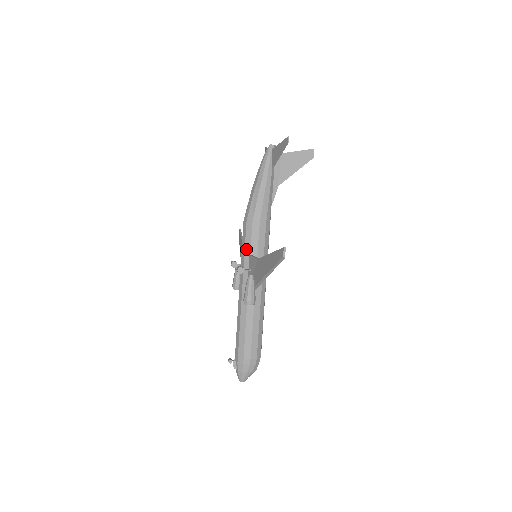
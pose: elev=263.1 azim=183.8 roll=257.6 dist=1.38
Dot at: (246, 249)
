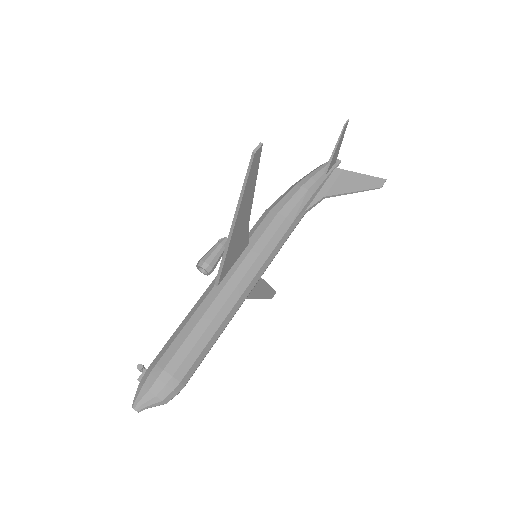
Dot at: occluded
